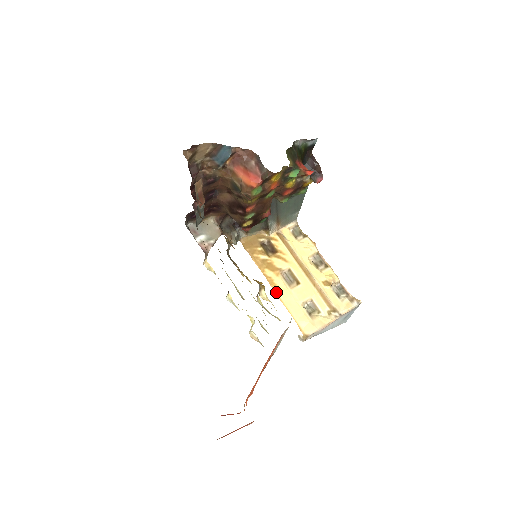
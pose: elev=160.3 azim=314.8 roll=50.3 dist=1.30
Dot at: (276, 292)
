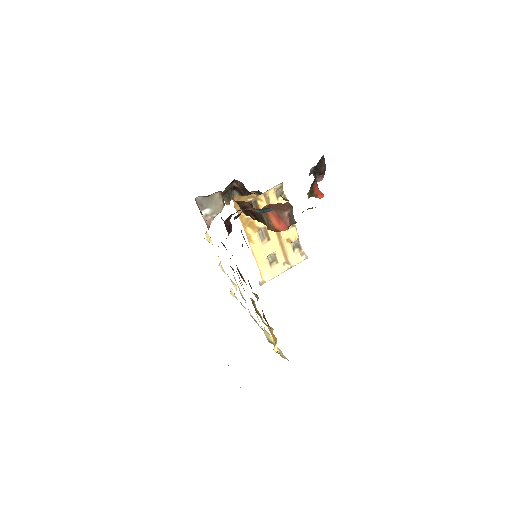
Dot at: (251, 247)
